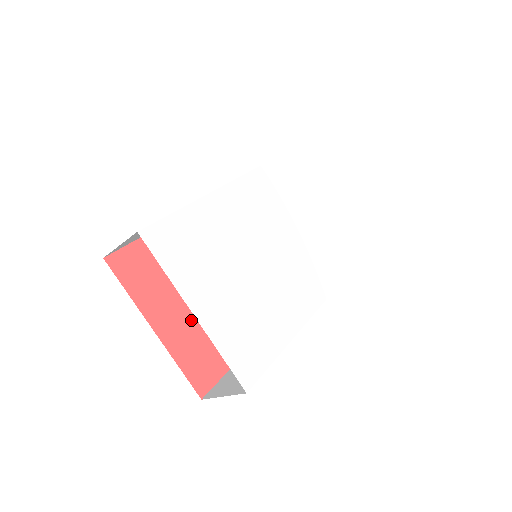
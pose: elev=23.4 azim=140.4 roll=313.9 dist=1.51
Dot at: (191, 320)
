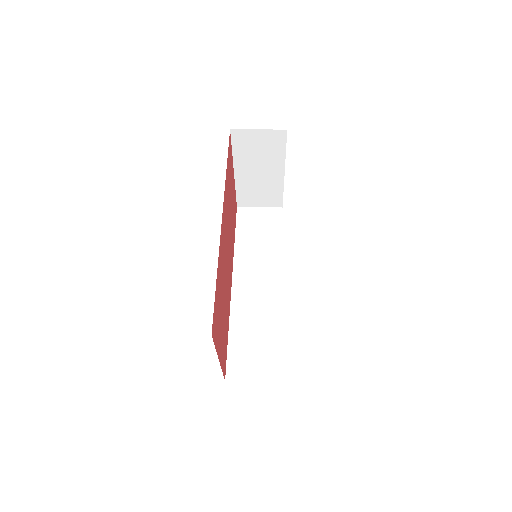
Dot at: (223, 331)
